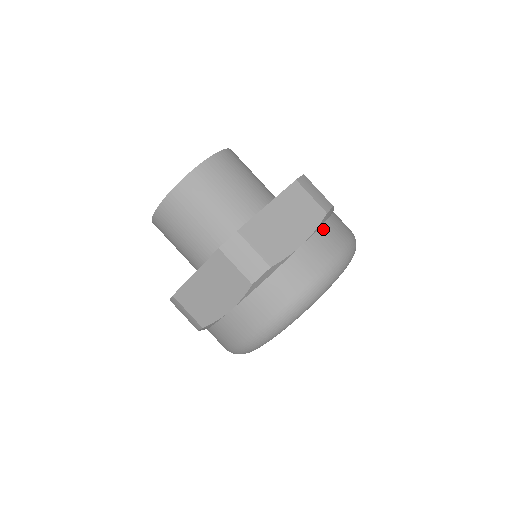
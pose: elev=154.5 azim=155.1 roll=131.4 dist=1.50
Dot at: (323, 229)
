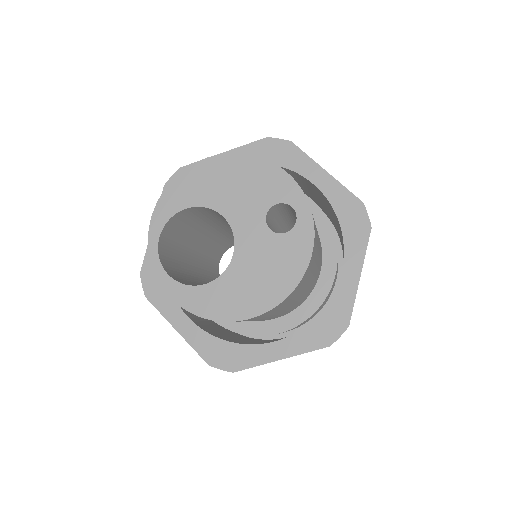
Dot at: occluded
